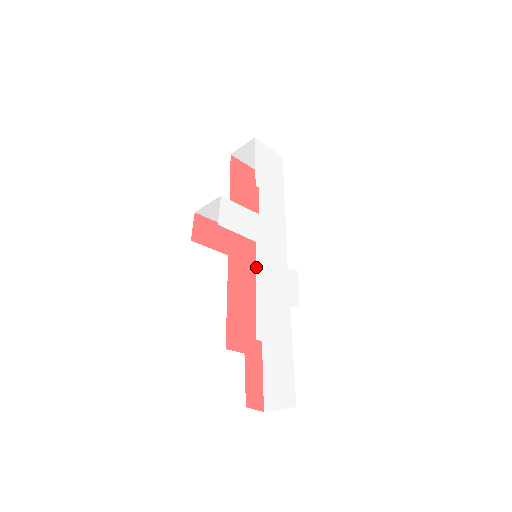
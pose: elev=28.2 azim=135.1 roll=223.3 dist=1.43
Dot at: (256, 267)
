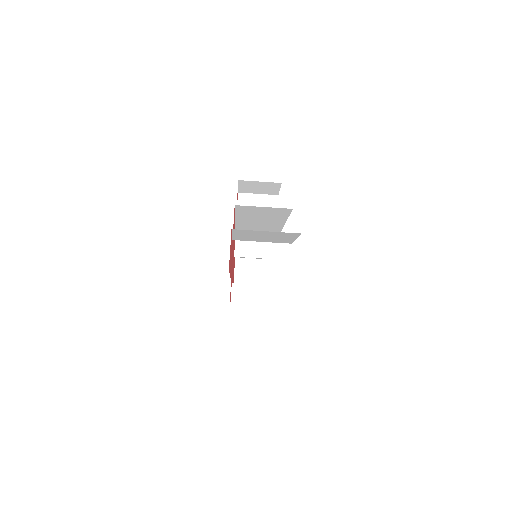
Dot at: occluded
